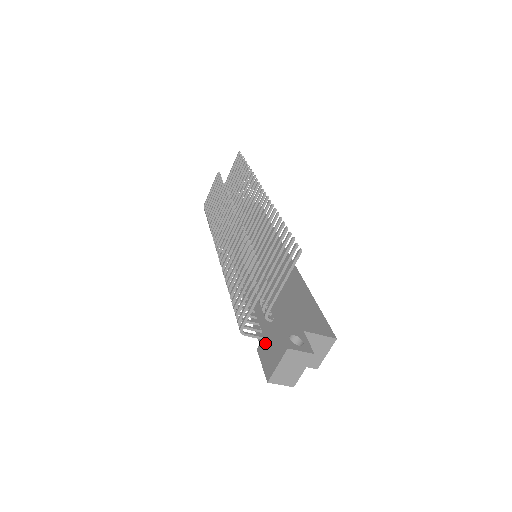
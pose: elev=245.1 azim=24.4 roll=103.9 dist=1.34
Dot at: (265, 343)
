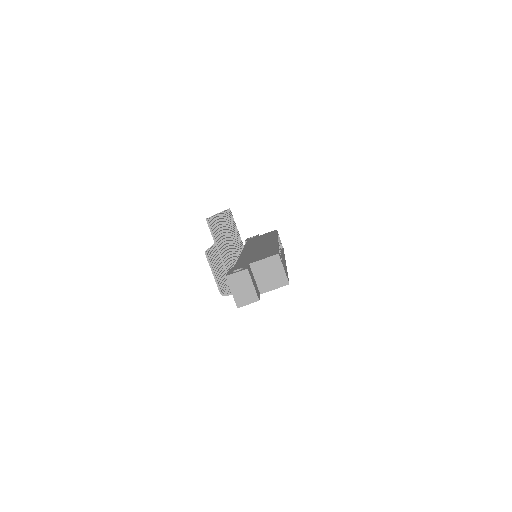
Dot at: occluded
